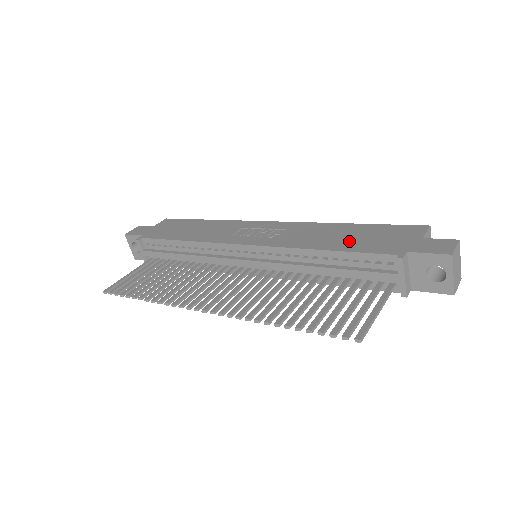
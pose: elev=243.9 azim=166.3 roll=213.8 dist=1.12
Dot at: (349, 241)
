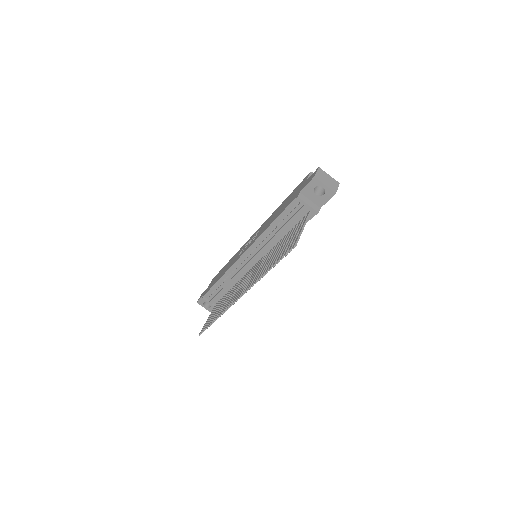
Dot at: (281, 210)
